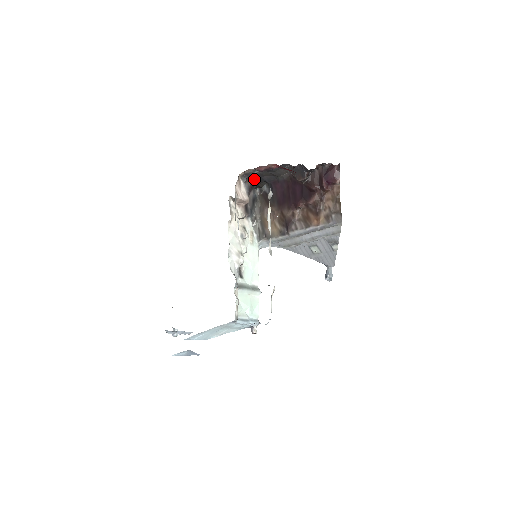
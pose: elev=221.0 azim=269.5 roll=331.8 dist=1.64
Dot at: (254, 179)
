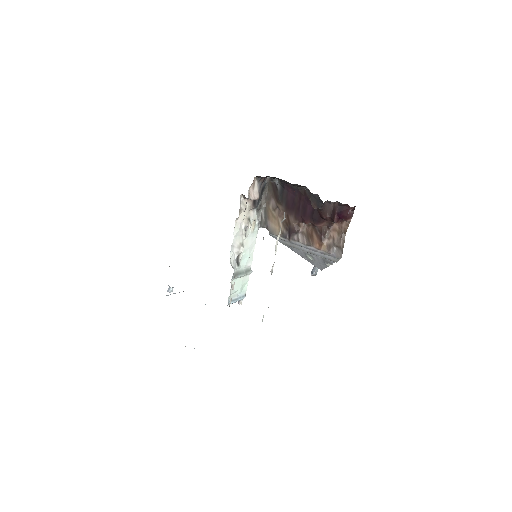
Dot at: (268, 176)
